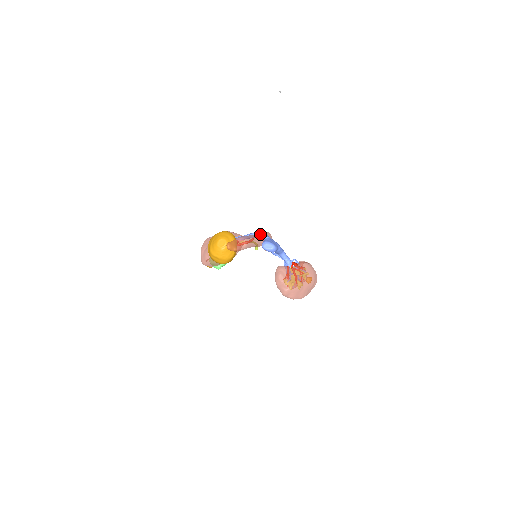
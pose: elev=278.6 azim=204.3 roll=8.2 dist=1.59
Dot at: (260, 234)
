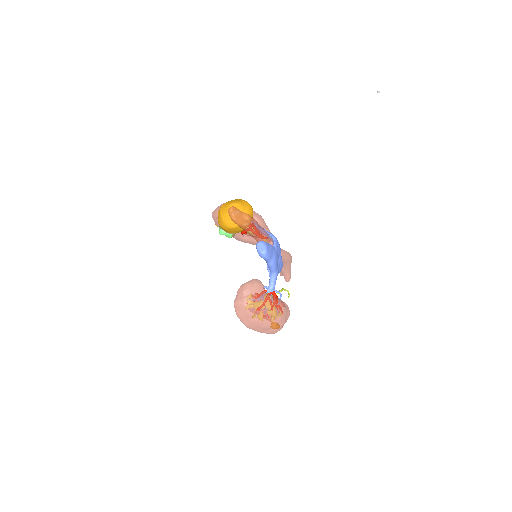
Dot at: (274, 239)
